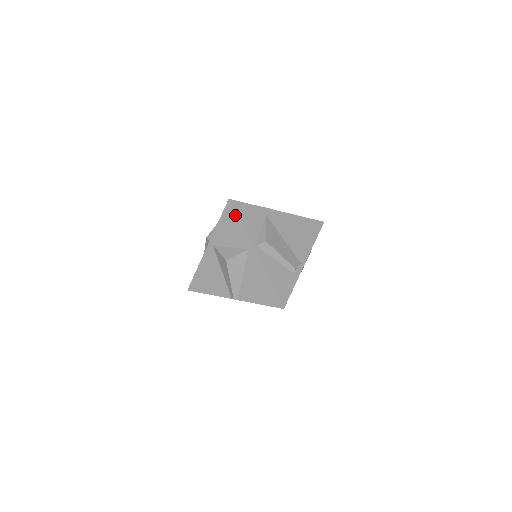
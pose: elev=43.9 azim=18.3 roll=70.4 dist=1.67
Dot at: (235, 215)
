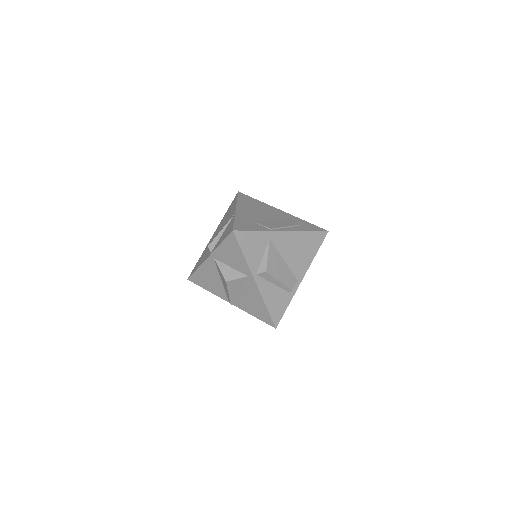
Dot at: (238, 246)
